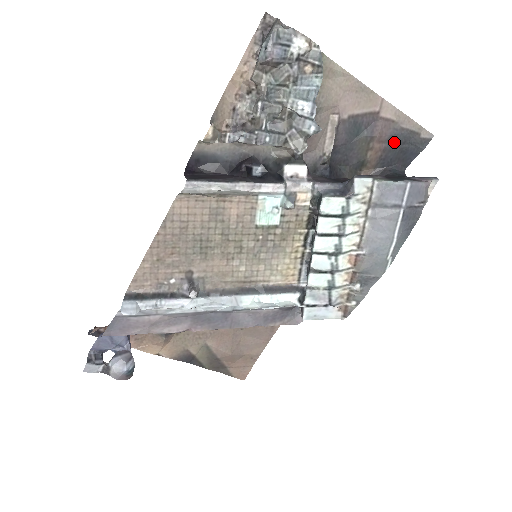
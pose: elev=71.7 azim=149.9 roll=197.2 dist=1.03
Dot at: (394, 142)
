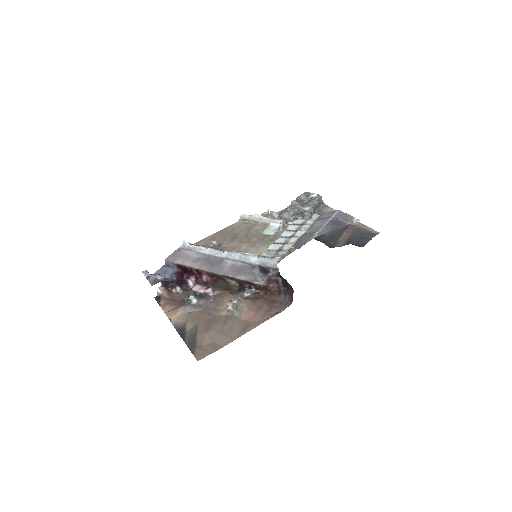
Dot at: (355, 233)
